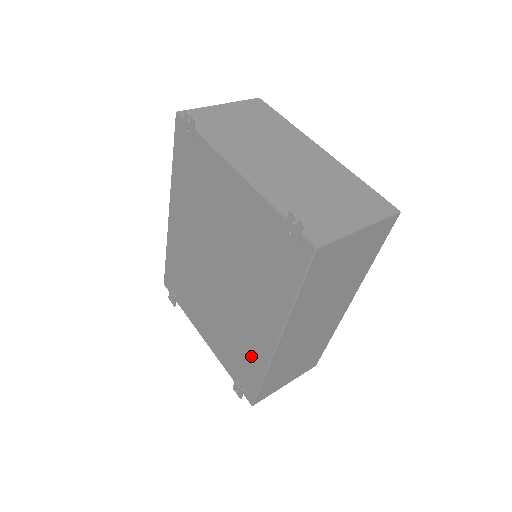
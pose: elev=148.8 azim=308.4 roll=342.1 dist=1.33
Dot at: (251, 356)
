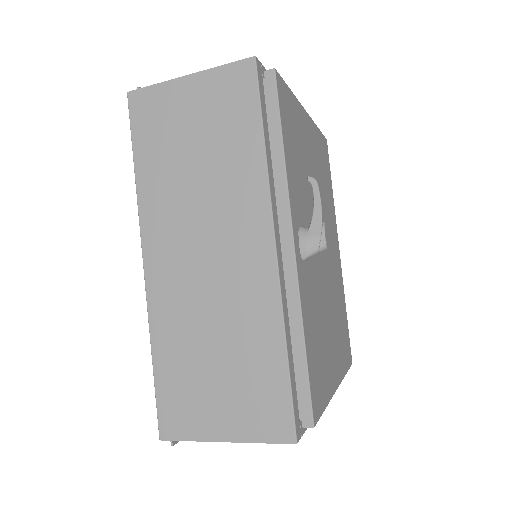
Dot at: occluded
